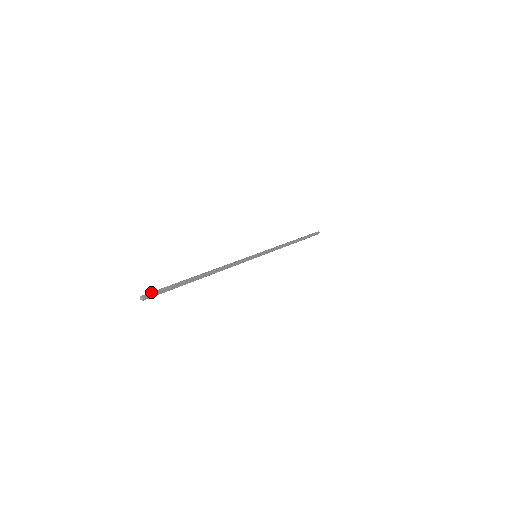
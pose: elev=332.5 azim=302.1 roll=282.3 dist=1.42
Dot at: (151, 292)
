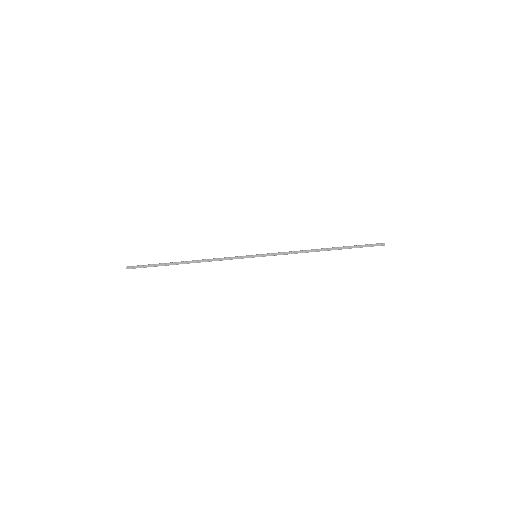
Dot at: occluded
